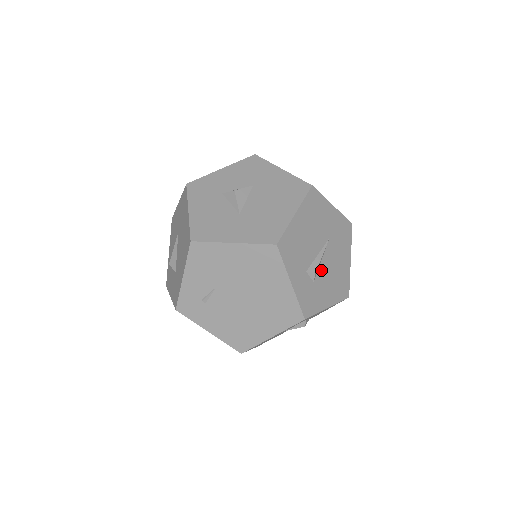
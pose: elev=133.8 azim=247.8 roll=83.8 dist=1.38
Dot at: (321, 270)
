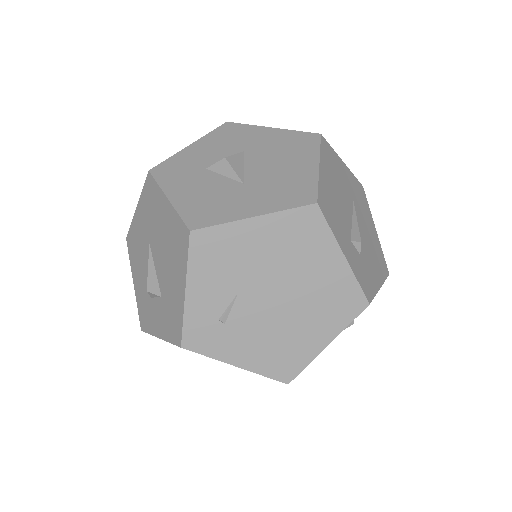
Dot at: occluded
